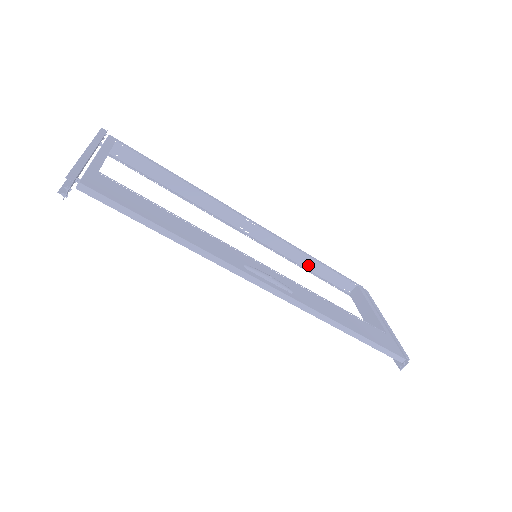
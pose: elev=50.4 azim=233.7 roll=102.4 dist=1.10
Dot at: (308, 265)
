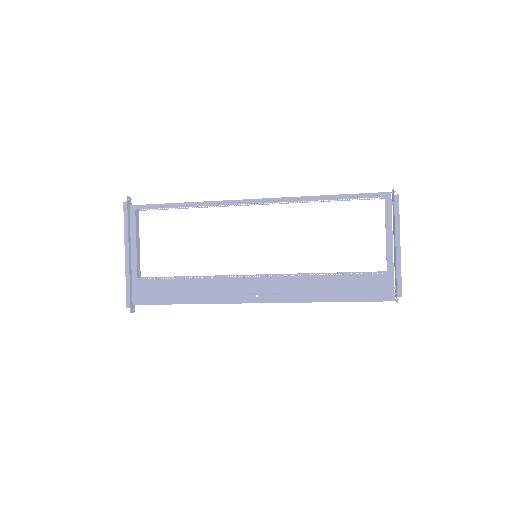
Dot at: occluded
